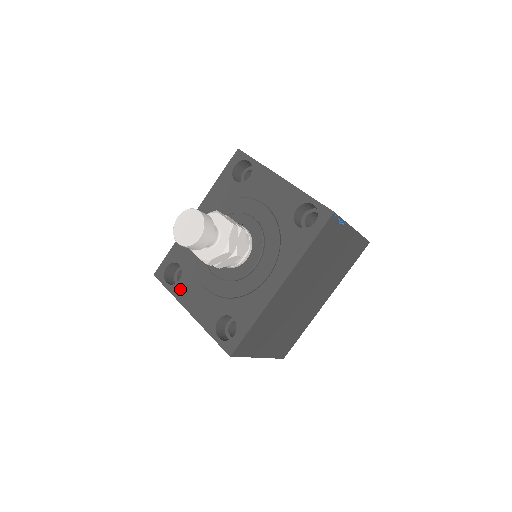
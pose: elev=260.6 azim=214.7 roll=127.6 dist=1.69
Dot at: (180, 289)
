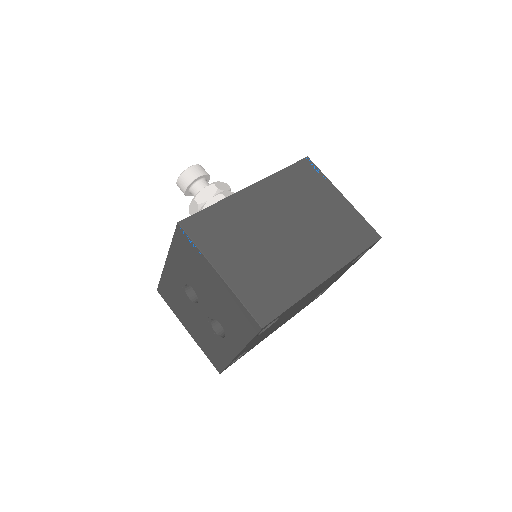
Dot at: occluded
